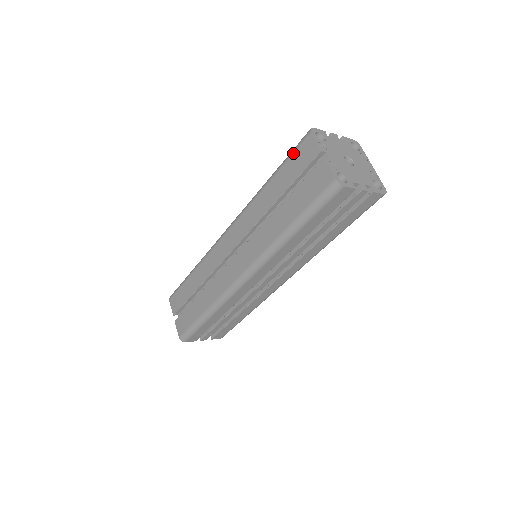
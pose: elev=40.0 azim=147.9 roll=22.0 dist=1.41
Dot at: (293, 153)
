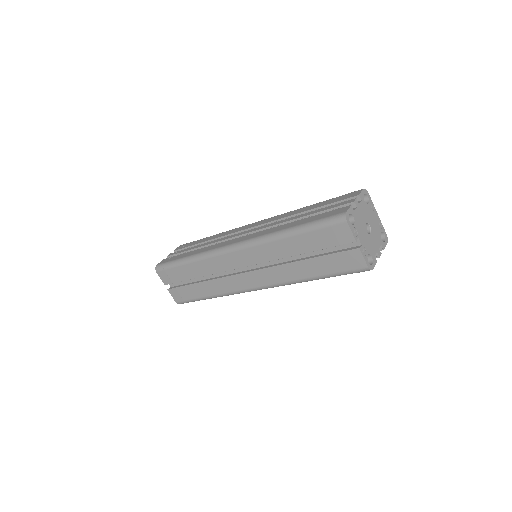
Dot at: (324, 228)
